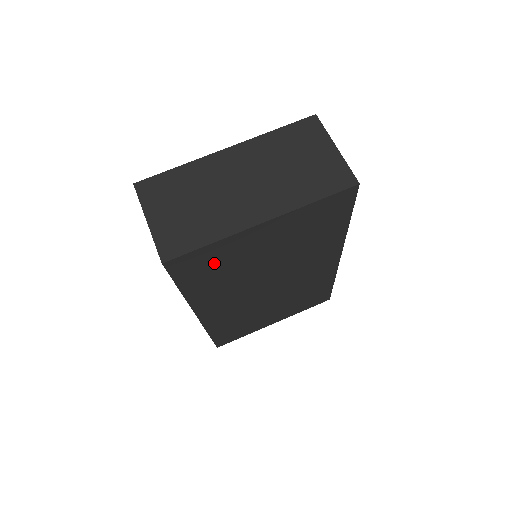
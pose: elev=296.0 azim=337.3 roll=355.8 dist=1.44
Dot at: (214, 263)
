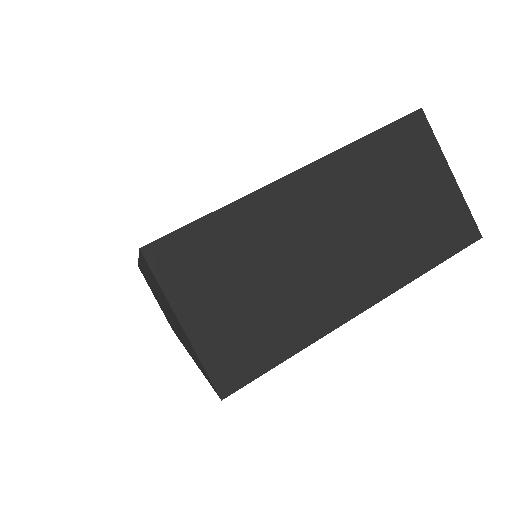
Dot at: occluded
